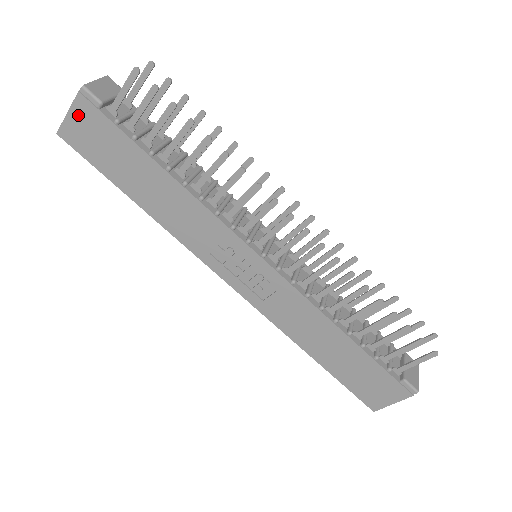
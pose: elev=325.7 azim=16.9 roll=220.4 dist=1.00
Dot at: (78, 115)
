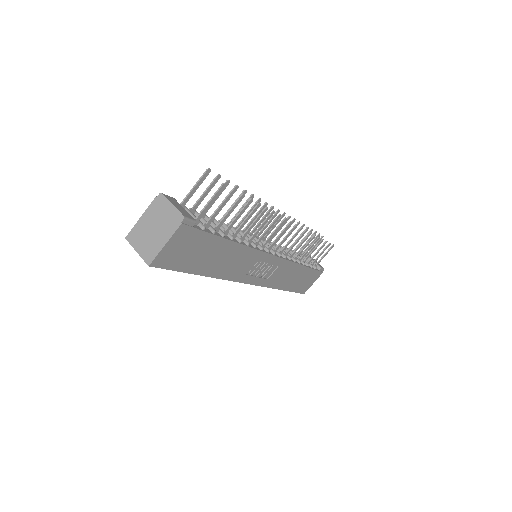
Dot at: (175, 241)
